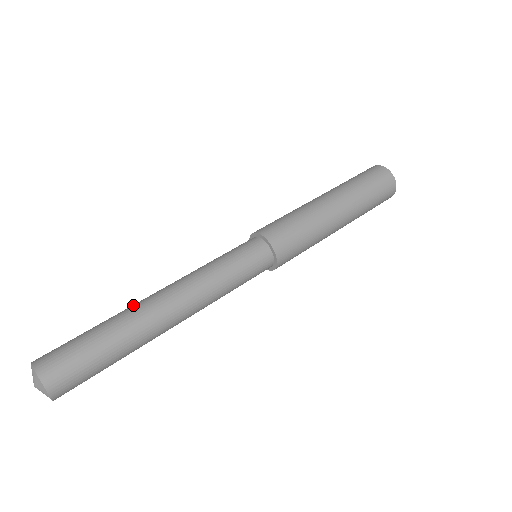
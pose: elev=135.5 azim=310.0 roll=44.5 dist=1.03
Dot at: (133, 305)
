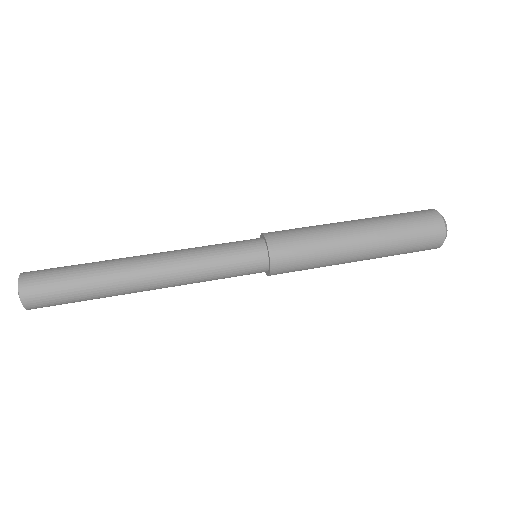
Dot at: occluded
